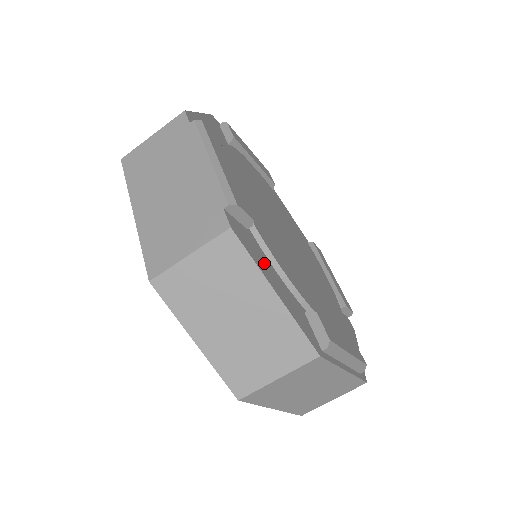
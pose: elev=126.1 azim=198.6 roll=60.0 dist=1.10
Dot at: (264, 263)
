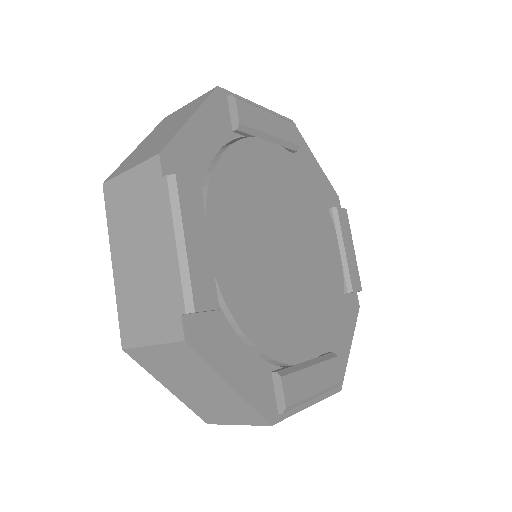
Dot at: (226, 349)
